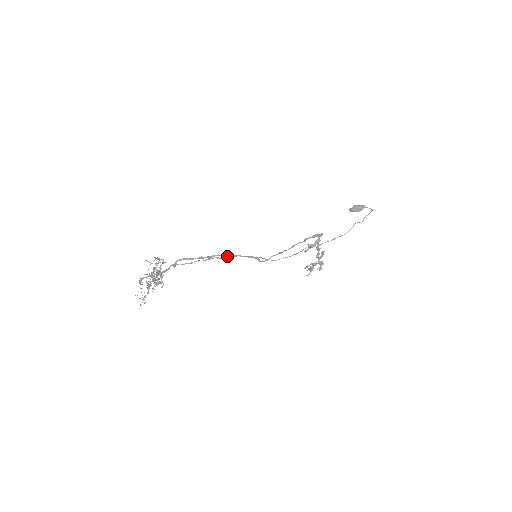
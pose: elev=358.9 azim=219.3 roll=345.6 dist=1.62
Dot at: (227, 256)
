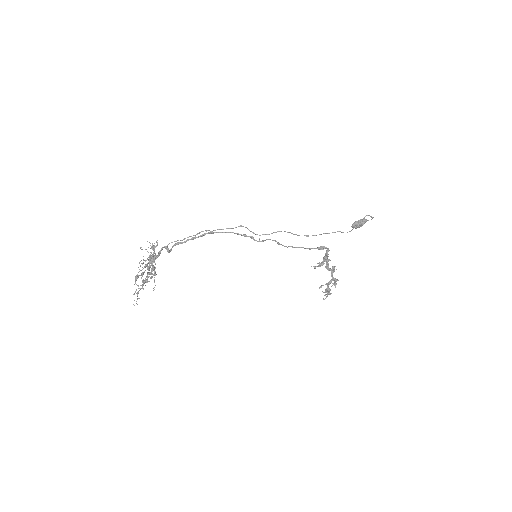
Dot at: (218, 229)
